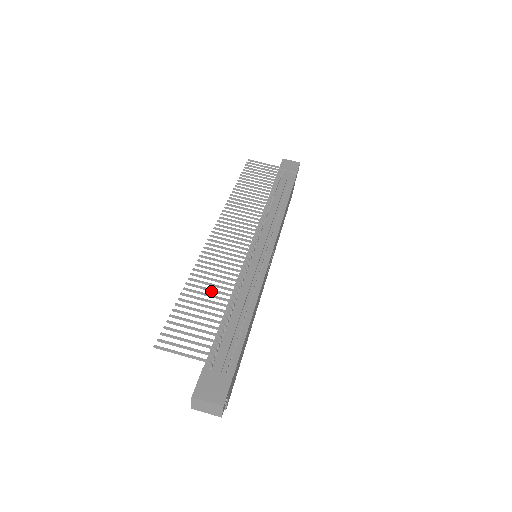
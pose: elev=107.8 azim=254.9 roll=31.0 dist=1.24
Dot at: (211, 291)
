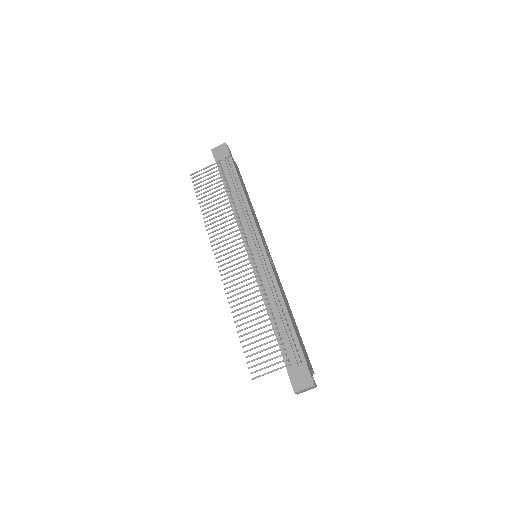
Dot at: occluded
